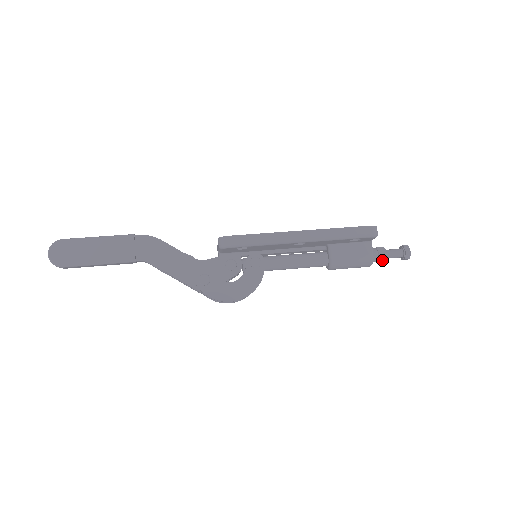
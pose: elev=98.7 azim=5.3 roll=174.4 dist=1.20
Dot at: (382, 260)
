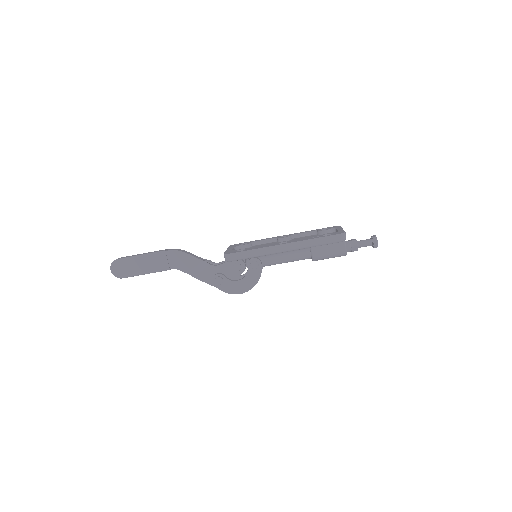
Dot at: occluded
